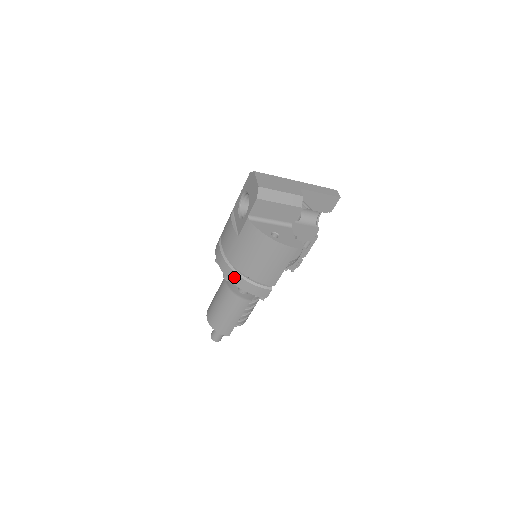
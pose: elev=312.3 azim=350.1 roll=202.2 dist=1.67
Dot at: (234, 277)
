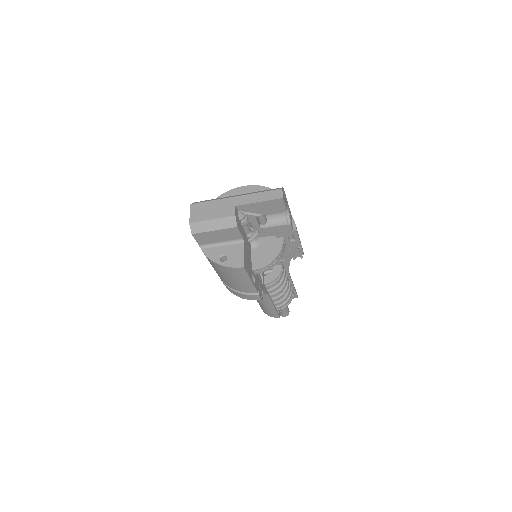
Dot at: (228, 288)
